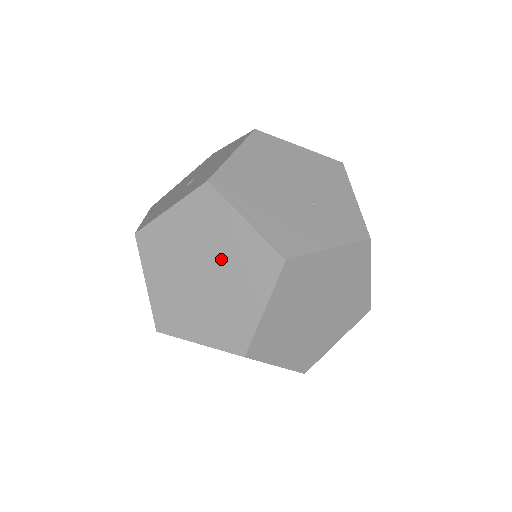
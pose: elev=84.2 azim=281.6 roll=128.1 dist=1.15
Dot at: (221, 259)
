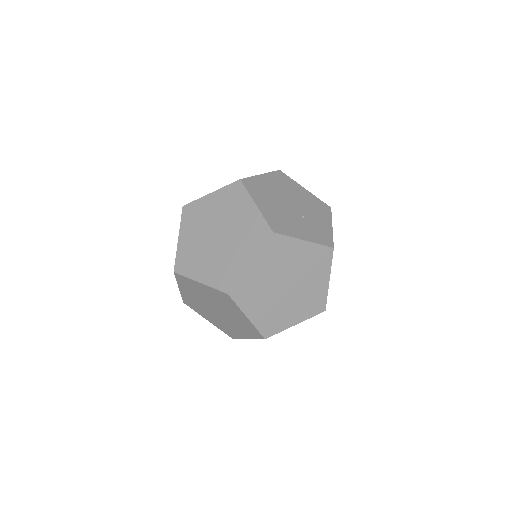
Dot at: (233, 227)
